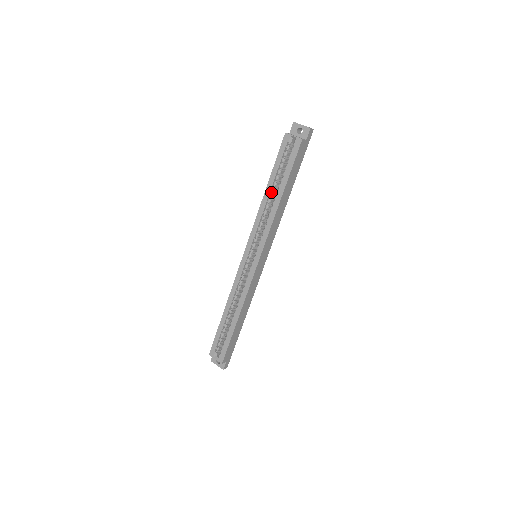
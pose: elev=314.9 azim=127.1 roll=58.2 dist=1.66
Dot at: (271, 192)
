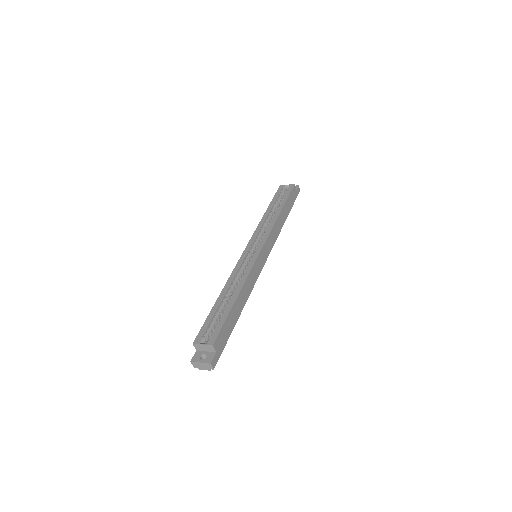
Dot at: (271, 212)
